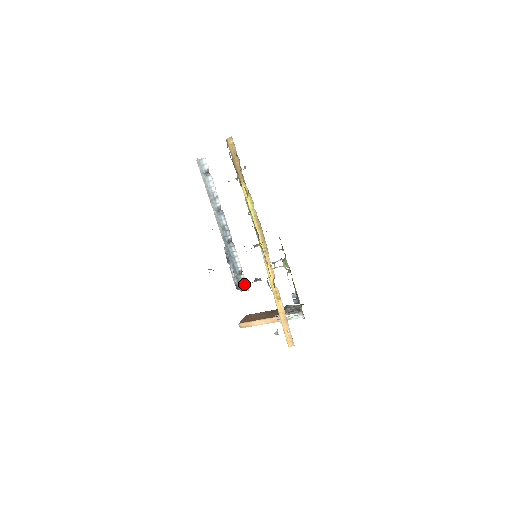
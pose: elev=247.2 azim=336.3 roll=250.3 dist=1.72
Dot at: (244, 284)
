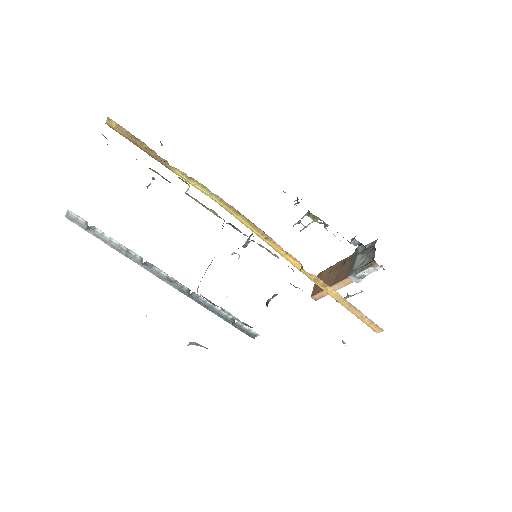
Dot at: (250, 331)
